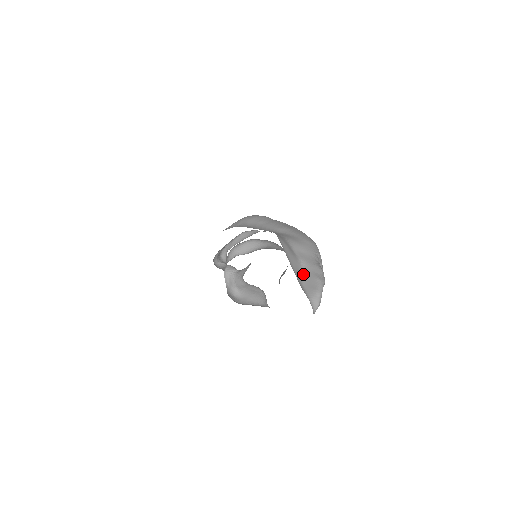
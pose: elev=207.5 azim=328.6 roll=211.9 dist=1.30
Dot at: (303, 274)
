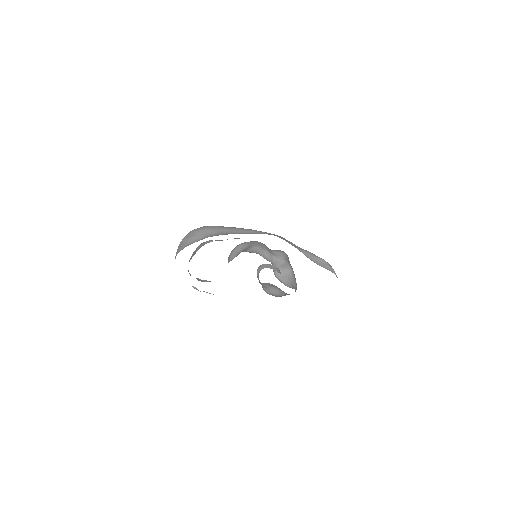
Dot at: (309, 258)
